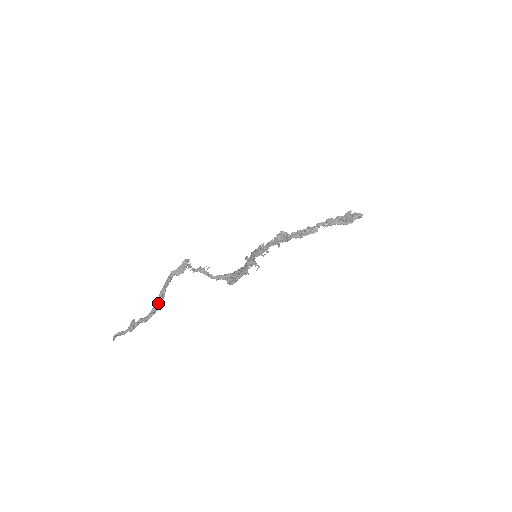
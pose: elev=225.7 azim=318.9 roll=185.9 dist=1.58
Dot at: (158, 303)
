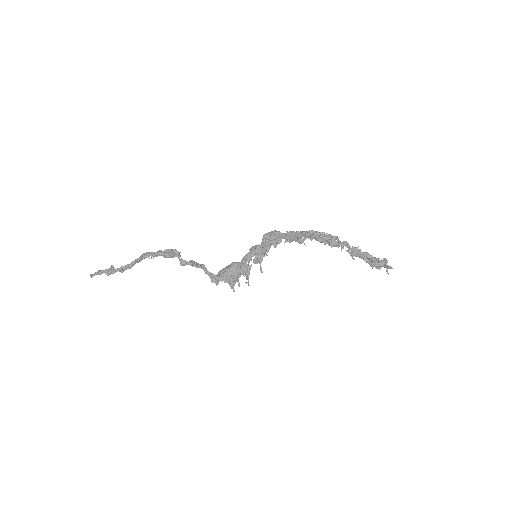
Dot at: (139, 260)
